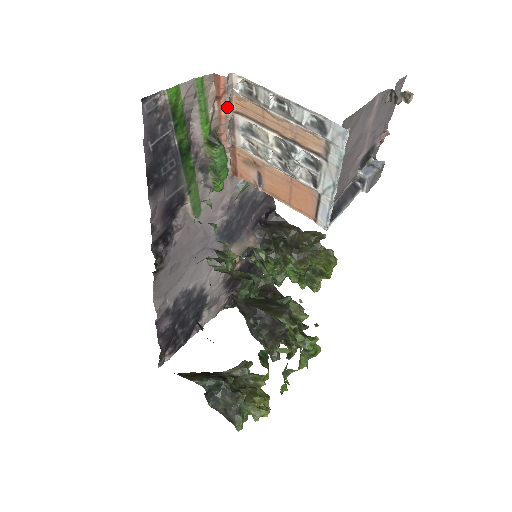
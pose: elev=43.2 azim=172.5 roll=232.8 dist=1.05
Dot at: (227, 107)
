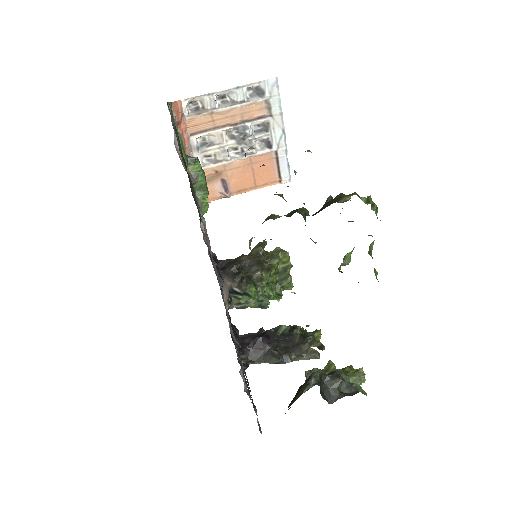
Dot at: (186, 129)
